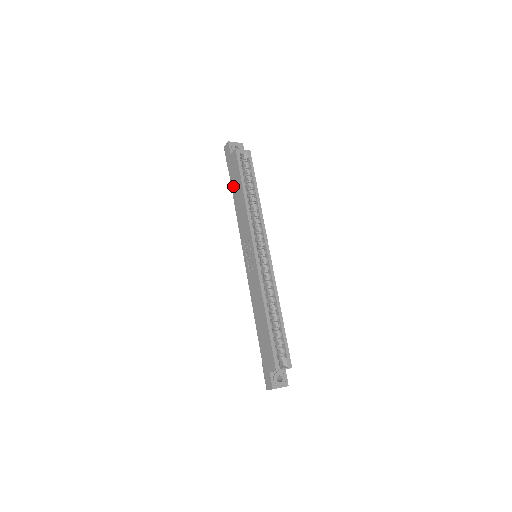
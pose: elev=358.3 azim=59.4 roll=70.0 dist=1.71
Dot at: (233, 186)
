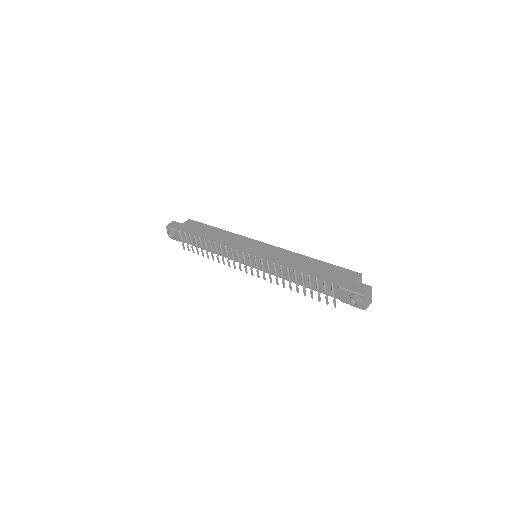
Dot at: (198, 233)
